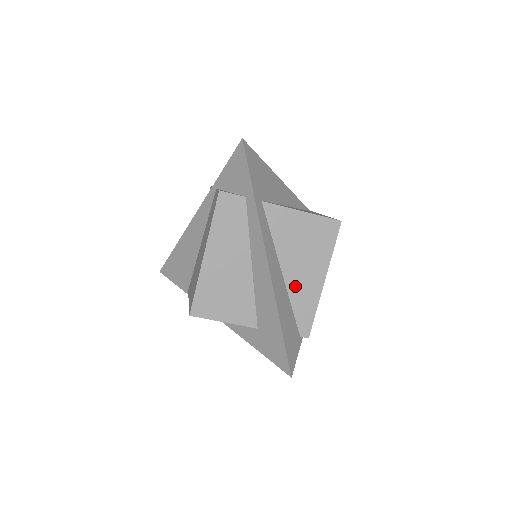
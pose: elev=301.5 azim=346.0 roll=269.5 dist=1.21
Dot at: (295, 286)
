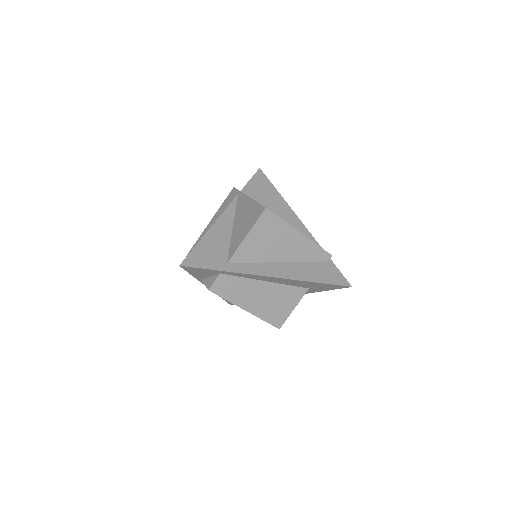
Dot at: (294, 255)
